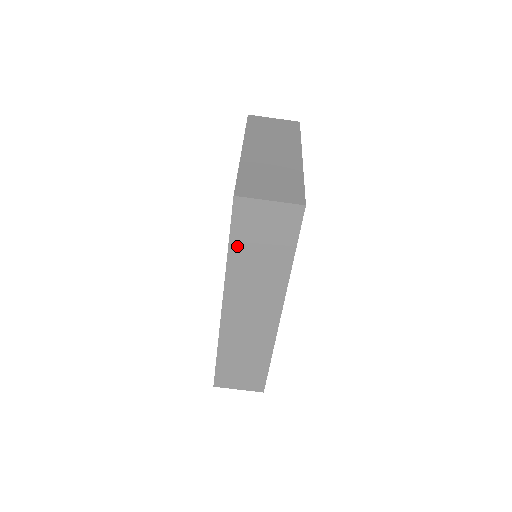
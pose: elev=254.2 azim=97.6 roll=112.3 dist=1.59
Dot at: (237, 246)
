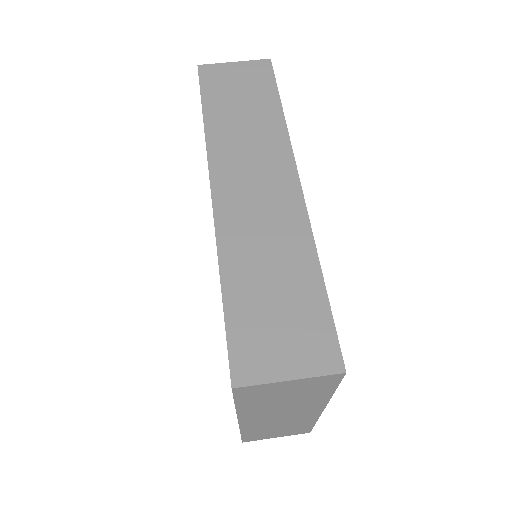
Dot at: (212, 107)
